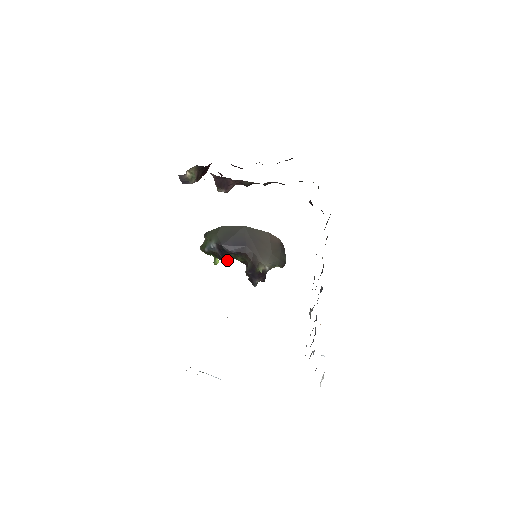
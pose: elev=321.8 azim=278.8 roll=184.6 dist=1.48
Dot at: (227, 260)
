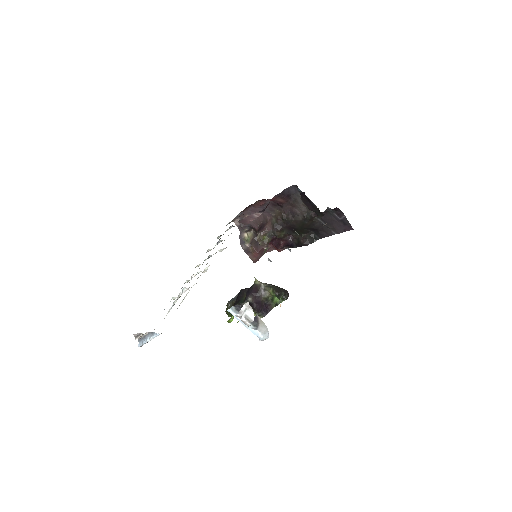
Dot at: (238, 303)
